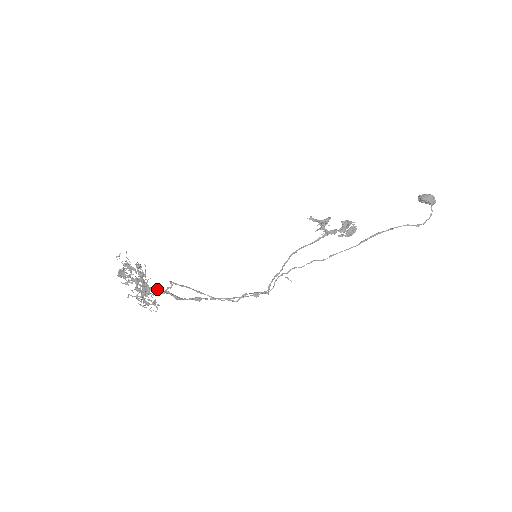
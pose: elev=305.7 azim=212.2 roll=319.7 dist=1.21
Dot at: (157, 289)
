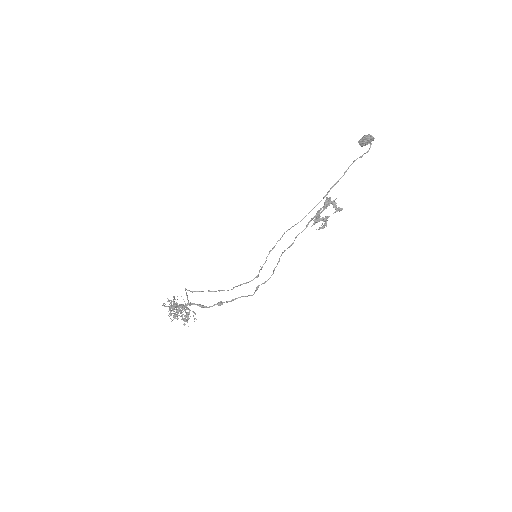
Dot at: (186, 304)
